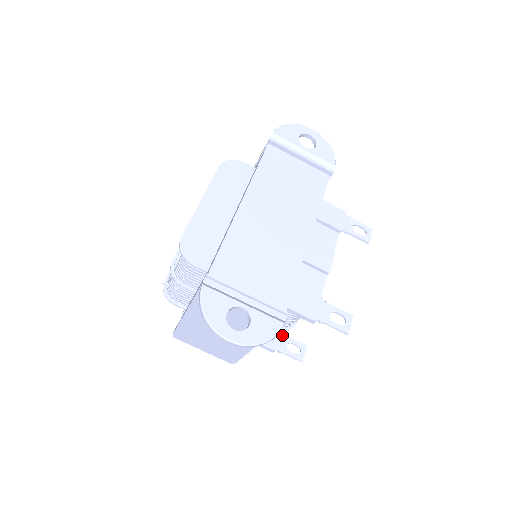
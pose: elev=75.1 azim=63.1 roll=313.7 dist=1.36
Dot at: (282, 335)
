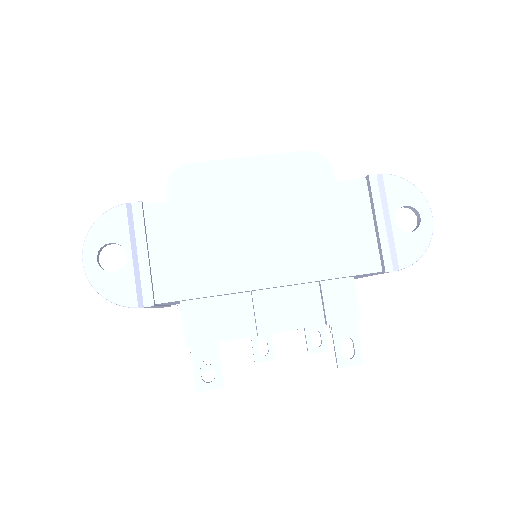
Dot at: occluded
